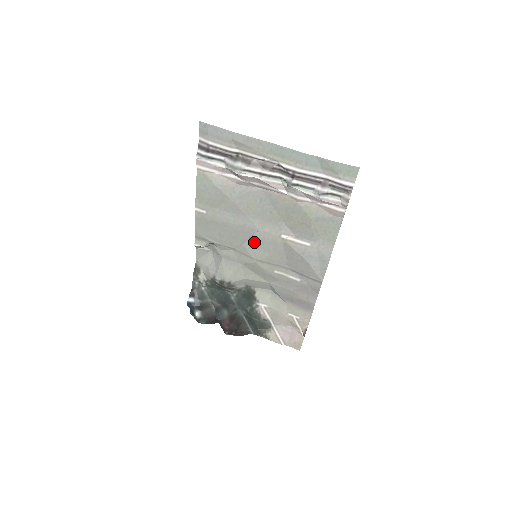
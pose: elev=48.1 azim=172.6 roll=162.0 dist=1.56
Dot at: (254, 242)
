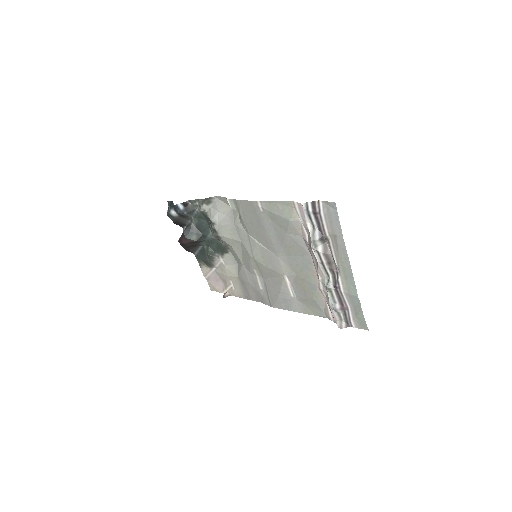
Dot at: (266, 253)
